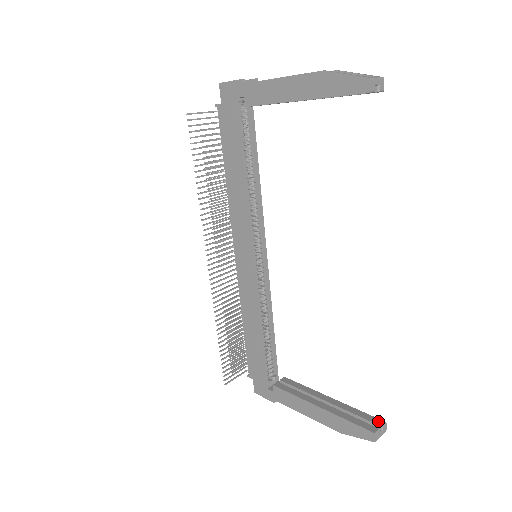
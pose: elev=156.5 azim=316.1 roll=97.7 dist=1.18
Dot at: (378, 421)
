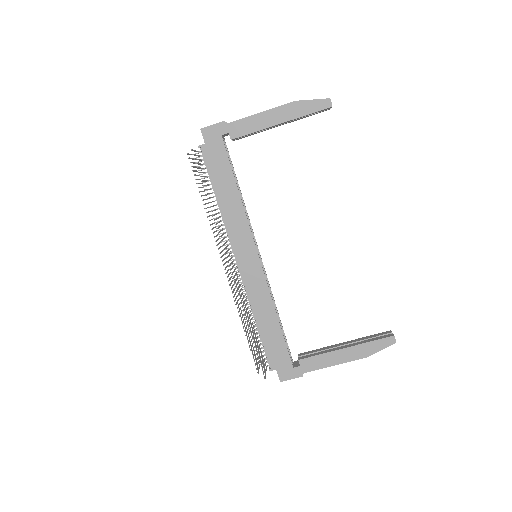
Dot at: (386, 332)
